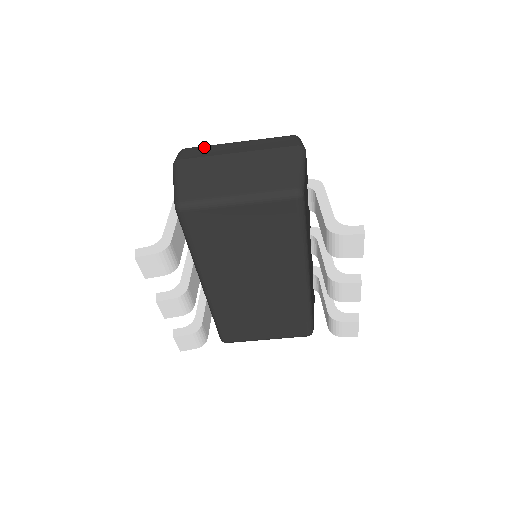
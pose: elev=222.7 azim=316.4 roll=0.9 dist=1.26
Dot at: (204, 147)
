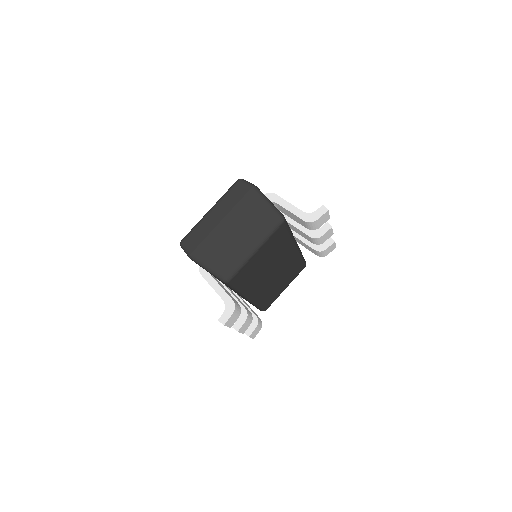
Dot at: (194, 231)
